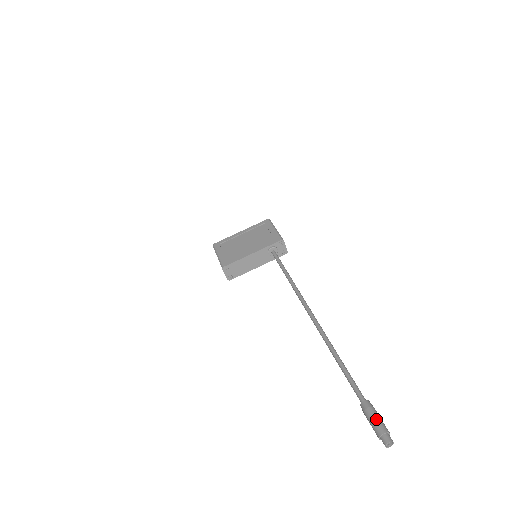
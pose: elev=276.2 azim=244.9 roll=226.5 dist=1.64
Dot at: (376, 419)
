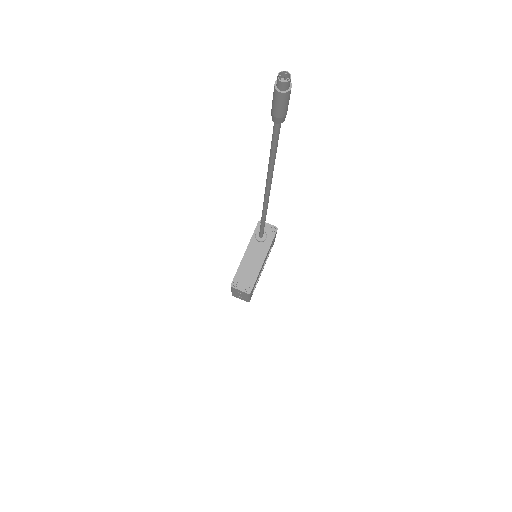
Dot at: (273, 96)
